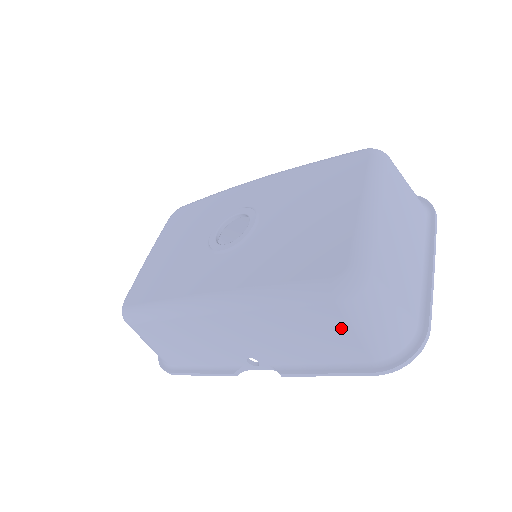
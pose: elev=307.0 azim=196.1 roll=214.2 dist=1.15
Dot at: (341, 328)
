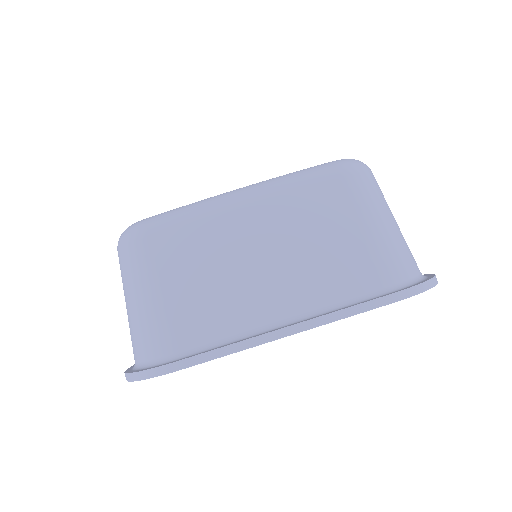
Dot at: occluded
